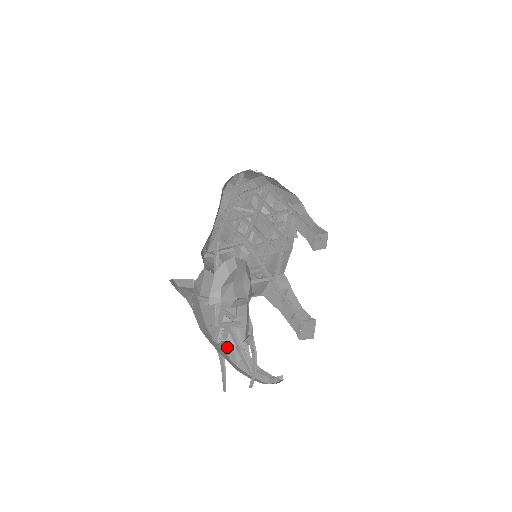
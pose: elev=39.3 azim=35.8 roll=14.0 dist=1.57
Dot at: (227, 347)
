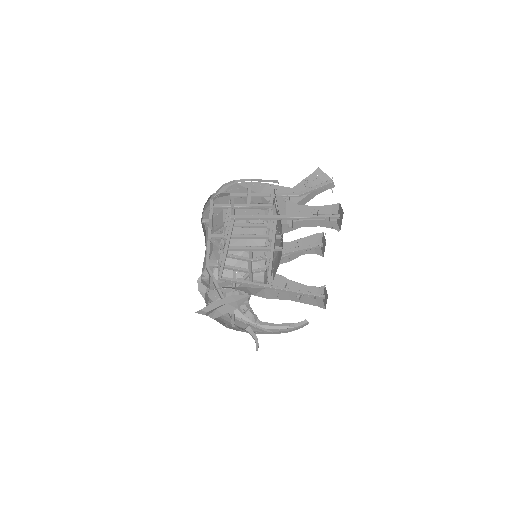
Dot at: (250, 314)
